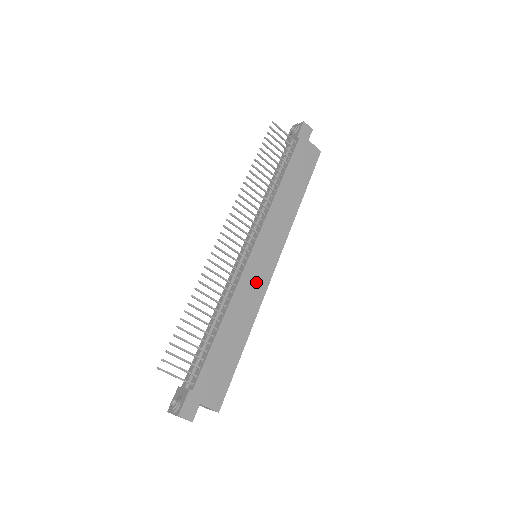
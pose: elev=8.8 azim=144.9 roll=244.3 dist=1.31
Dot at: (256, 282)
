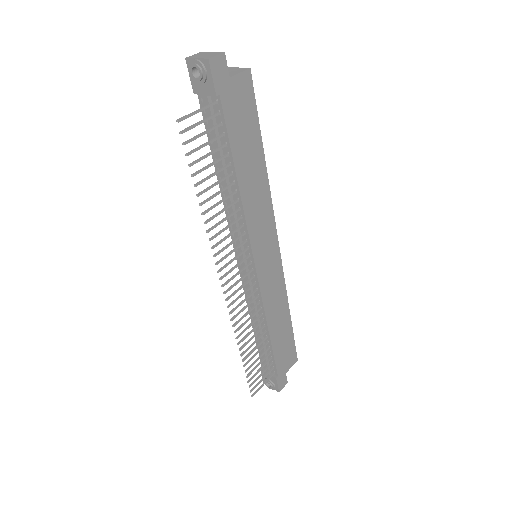
Dot at: (273, 280)
